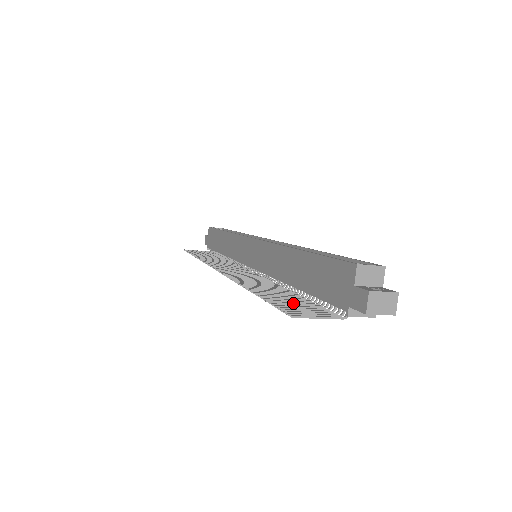
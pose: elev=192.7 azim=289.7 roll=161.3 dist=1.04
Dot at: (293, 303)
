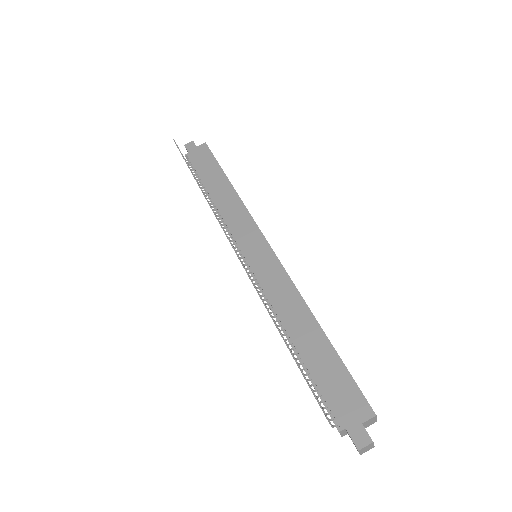
Dot at: occluded
